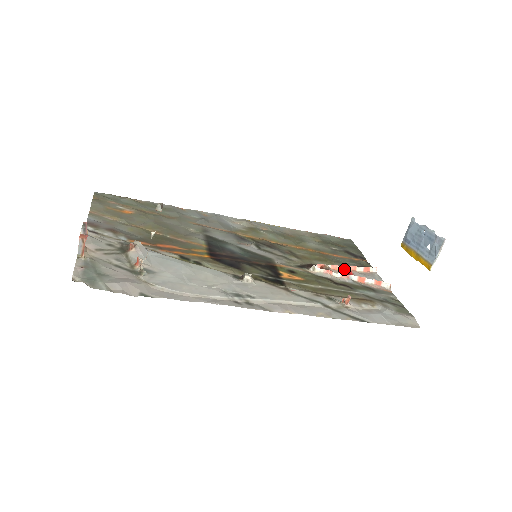
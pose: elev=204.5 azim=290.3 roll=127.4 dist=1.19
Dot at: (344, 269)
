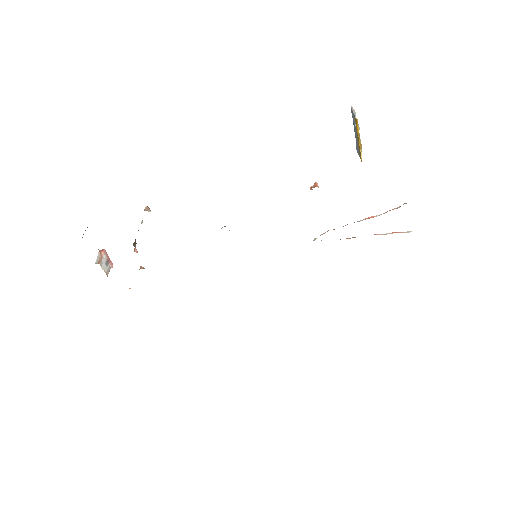
Dot at: occluded
